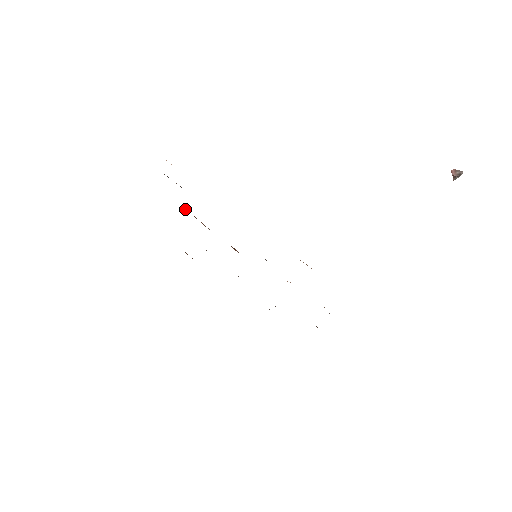
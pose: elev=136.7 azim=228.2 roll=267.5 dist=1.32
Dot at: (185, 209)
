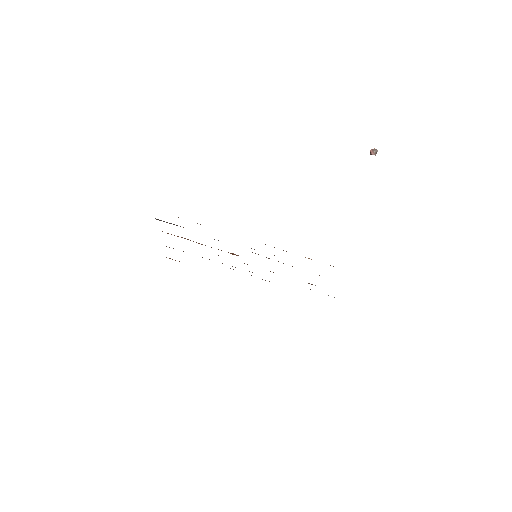
Dot at: (177, 236)
